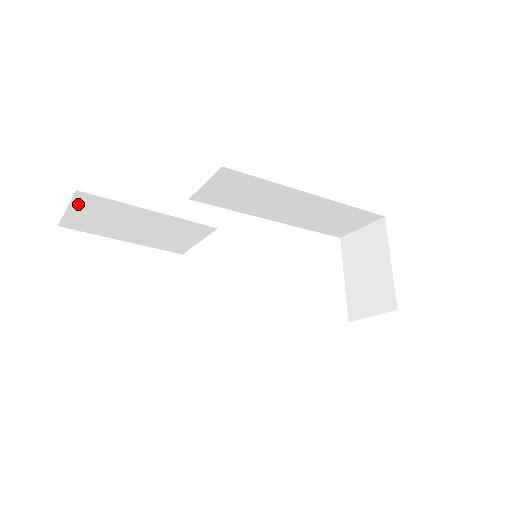
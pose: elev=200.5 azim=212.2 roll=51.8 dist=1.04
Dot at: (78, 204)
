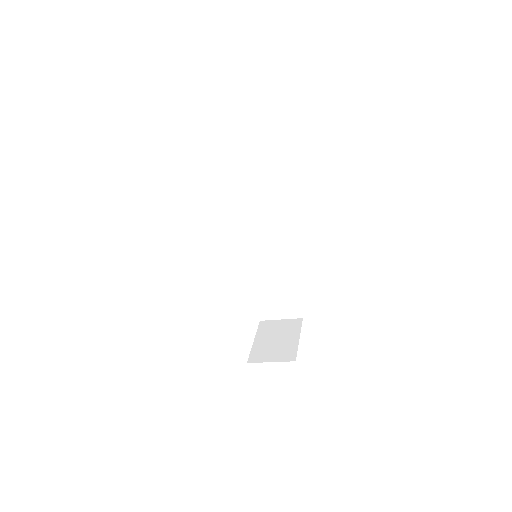
Dot at: (241, 132)
